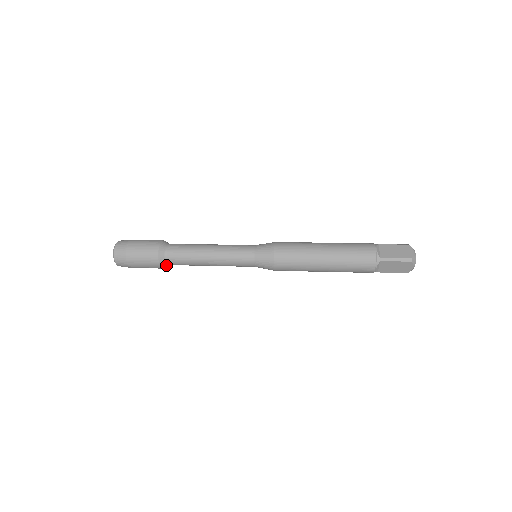
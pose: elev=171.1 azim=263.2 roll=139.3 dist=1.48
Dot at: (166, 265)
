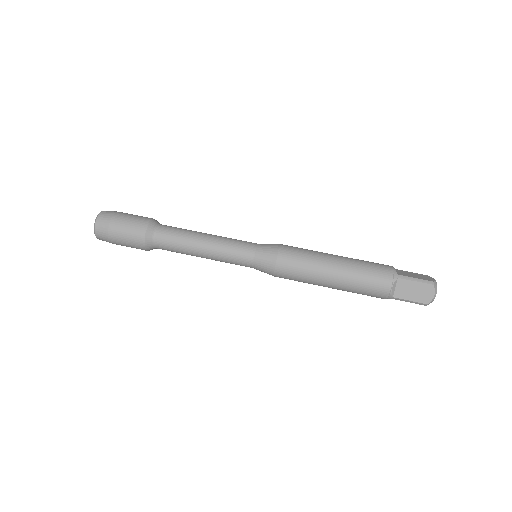
Dot at: occluded
